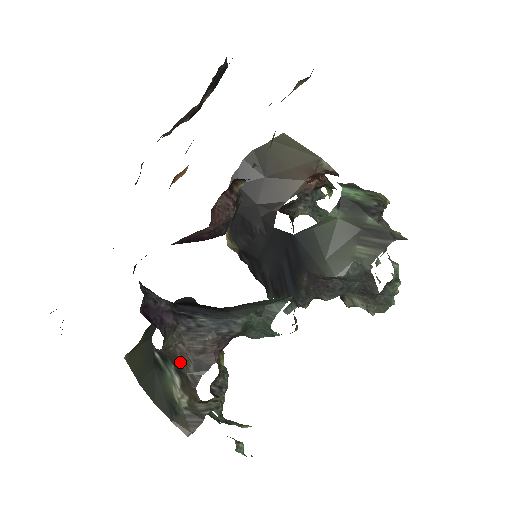
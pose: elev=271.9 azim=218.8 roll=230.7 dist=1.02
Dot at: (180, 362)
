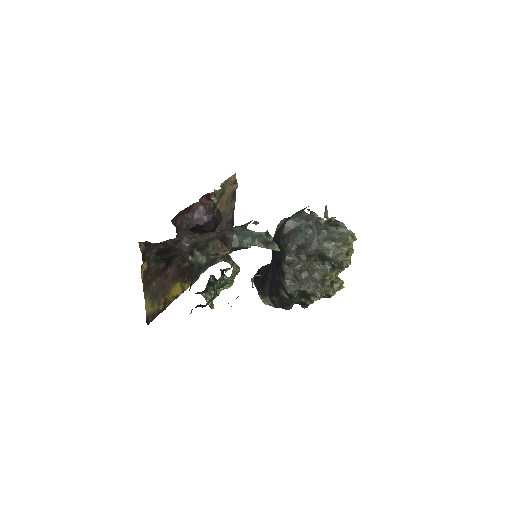
Dot at: (197, 244)
